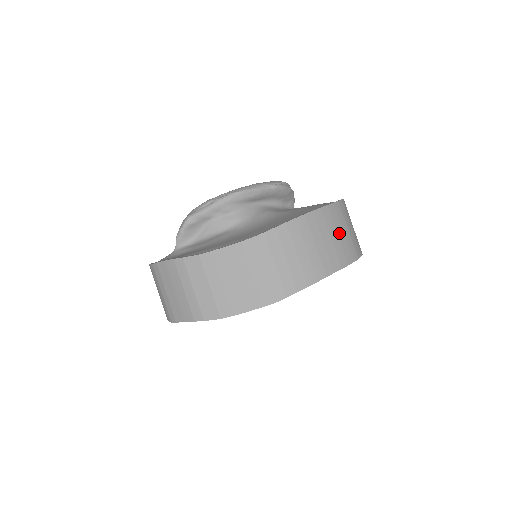
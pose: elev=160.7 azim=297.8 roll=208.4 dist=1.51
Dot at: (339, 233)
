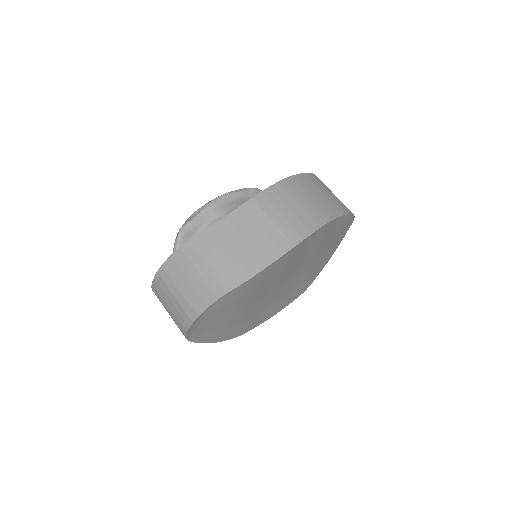
Dot at: (327, 192)
